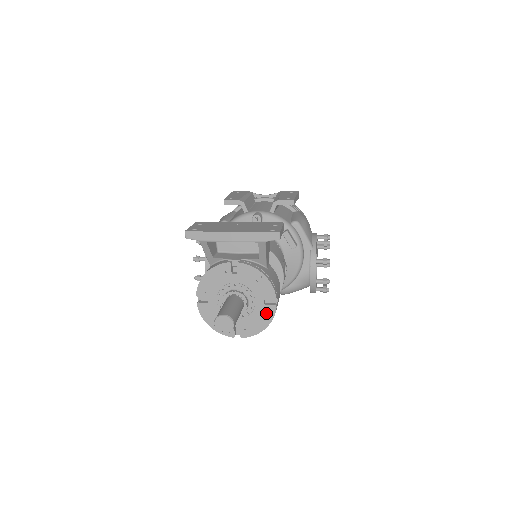
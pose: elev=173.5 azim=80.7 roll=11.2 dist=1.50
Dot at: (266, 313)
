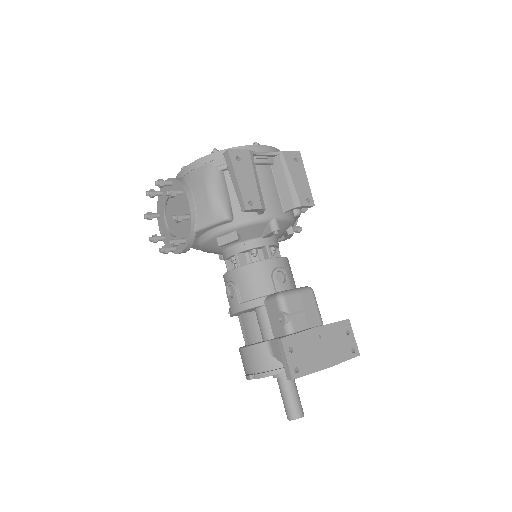
Dot at: occluded
